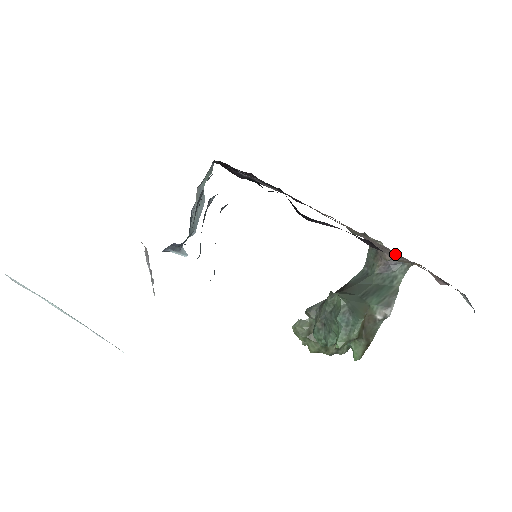
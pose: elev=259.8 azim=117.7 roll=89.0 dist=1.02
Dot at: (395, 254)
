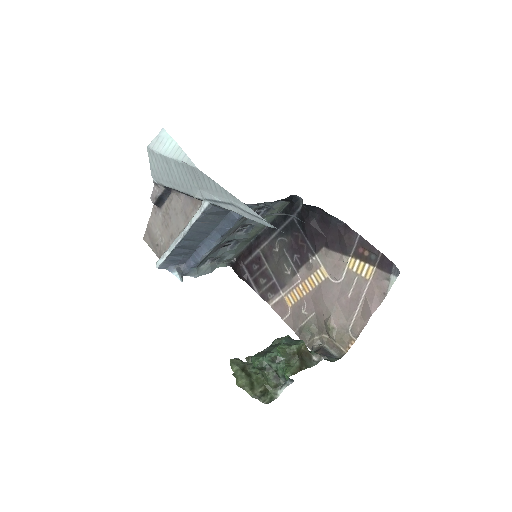
Dot at: (340, 310)
